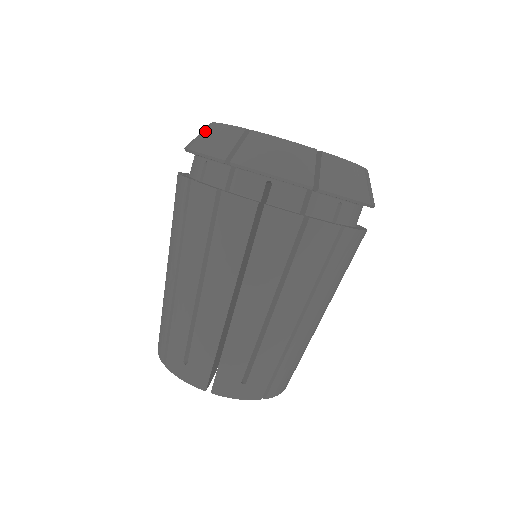
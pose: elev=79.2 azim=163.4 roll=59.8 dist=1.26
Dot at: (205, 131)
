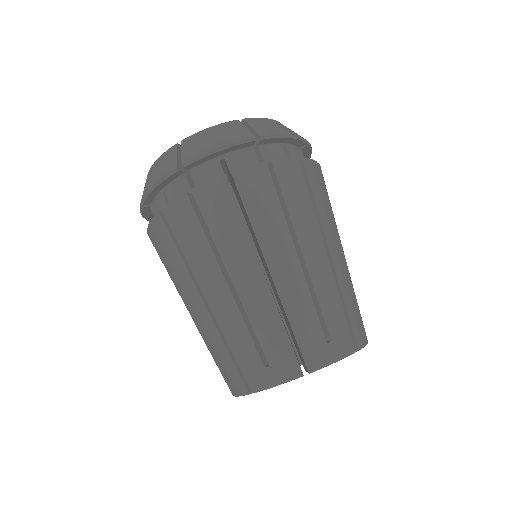
Dot at: (191, 143)
